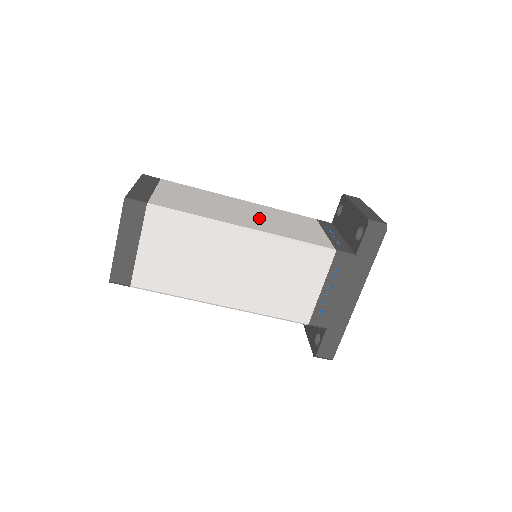
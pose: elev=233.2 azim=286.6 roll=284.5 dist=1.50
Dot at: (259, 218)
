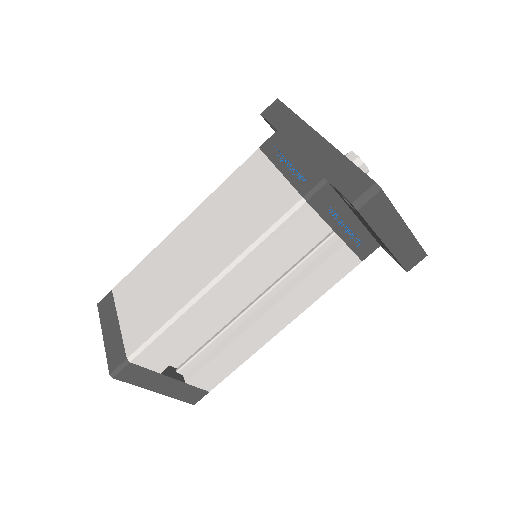
Dot at: occluded
